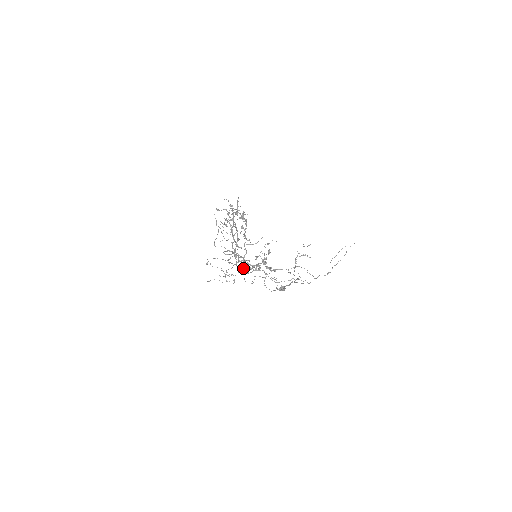
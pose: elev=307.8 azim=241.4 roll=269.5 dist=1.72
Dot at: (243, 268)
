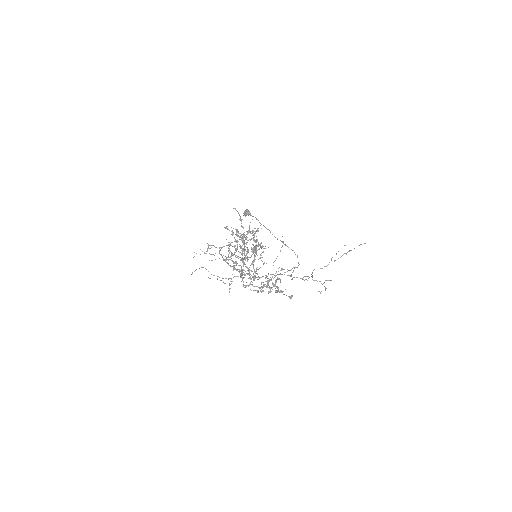
Dot at: occluded
